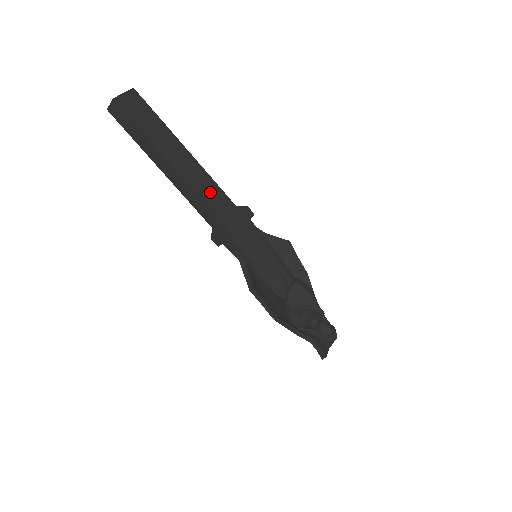
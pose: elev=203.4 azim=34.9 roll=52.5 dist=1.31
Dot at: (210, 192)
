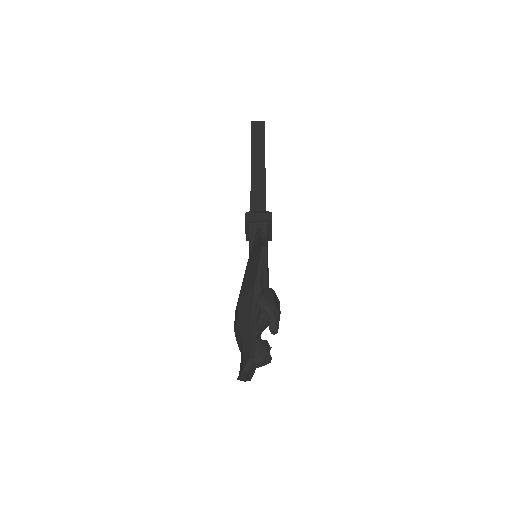
Dot at: occluded
